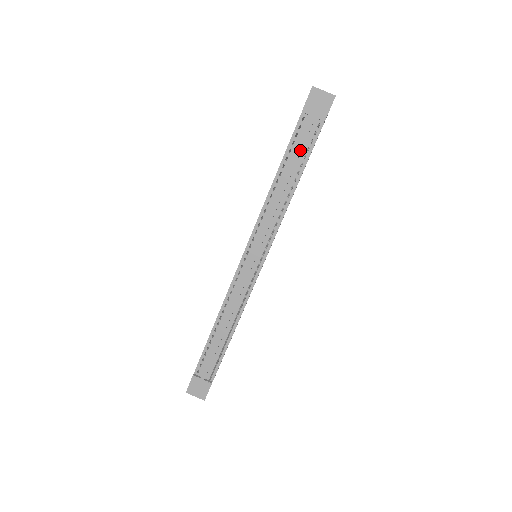
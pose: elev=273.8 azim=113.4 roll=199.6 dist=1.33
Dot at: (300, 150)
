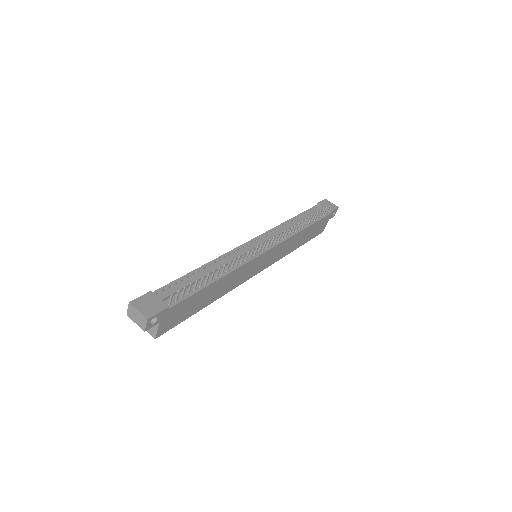
Dot at: (313, 214)
